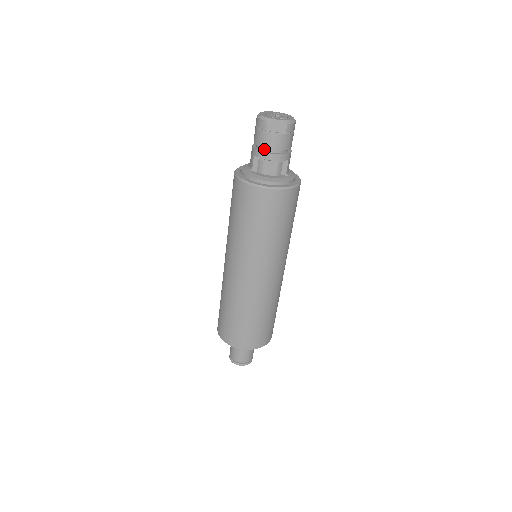
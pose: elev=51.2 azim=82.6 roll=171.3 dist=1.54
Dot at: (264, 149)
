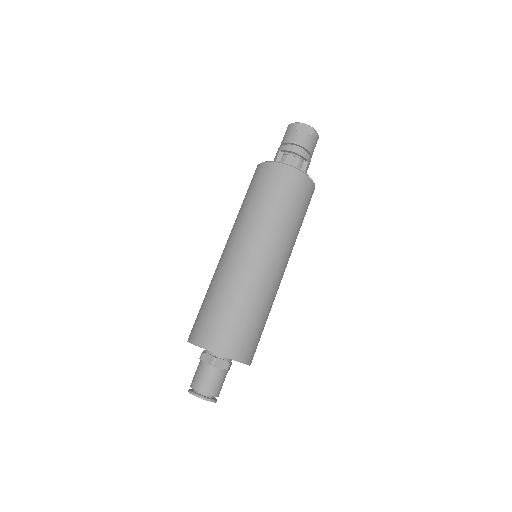
Dot at: (290, 146)
